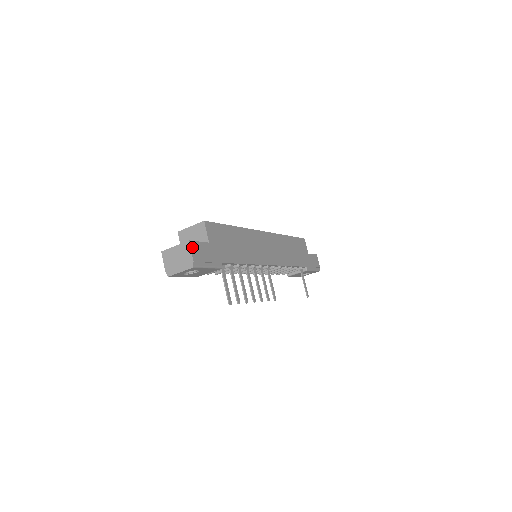
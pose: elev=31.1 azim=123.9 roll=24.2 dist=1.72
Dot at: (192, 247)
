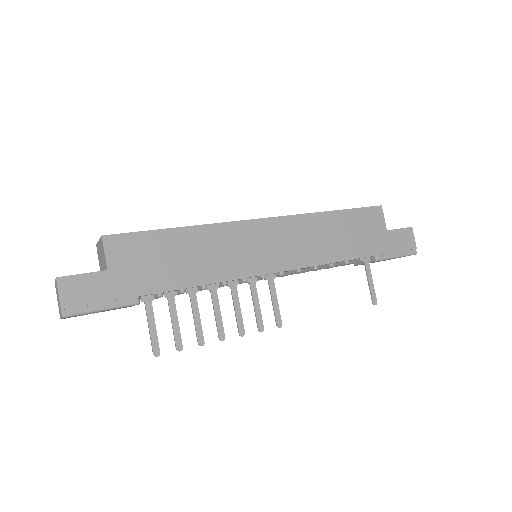
Dot at: (62, 286)
